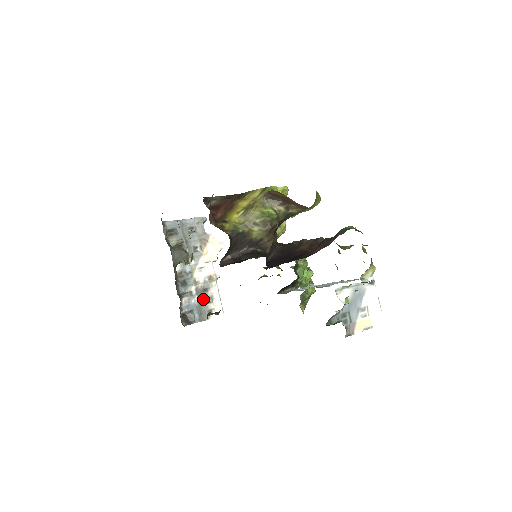
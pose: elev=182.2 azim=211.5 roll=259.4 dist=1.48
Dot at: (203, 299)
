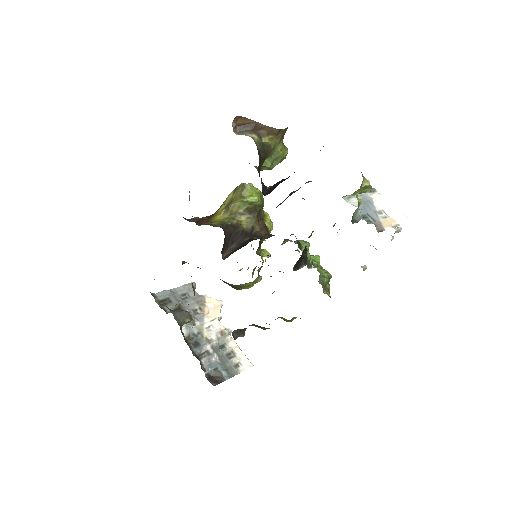
Dot at: (223, 355)
